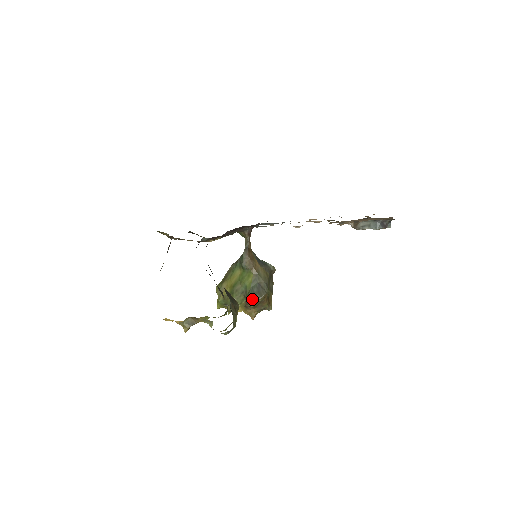
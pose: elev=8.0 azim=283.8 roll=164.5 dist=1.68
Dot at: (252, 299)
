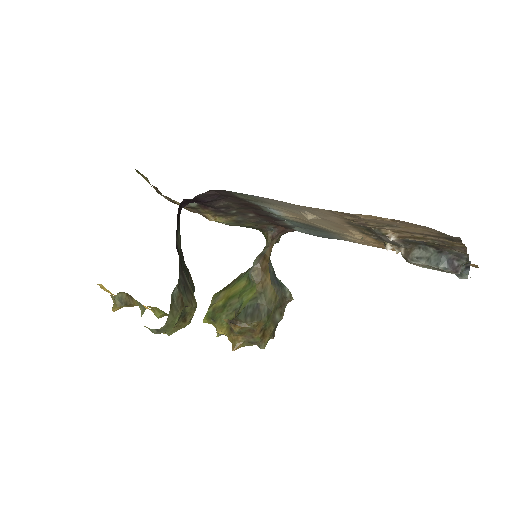
Dot at: (239, 320)
